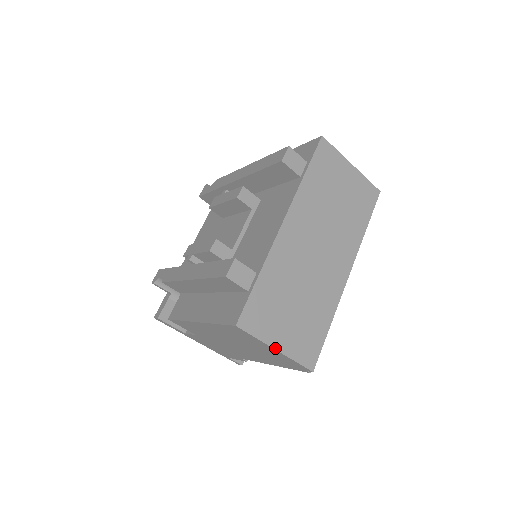
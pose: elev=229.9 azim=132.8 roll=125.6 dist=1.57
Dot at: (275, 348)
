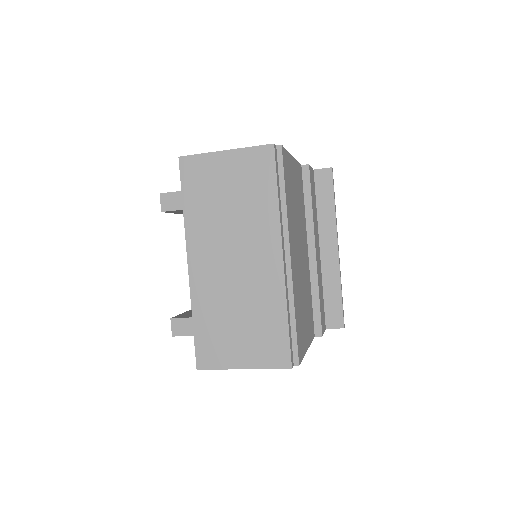
Dot at: (241, 368)
